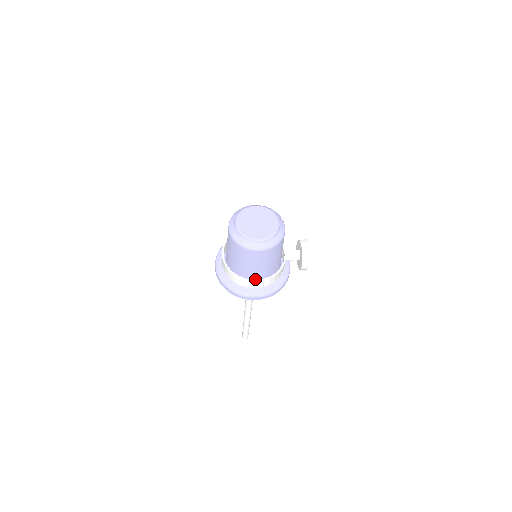
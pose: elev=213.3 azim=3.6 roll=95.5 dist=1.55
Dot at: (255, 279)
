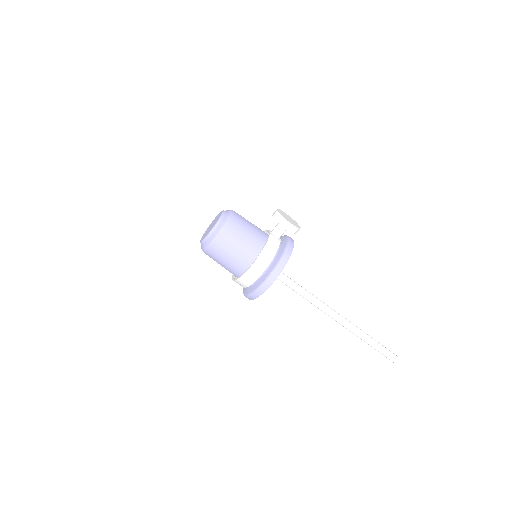
Dot at: (253, 268)
